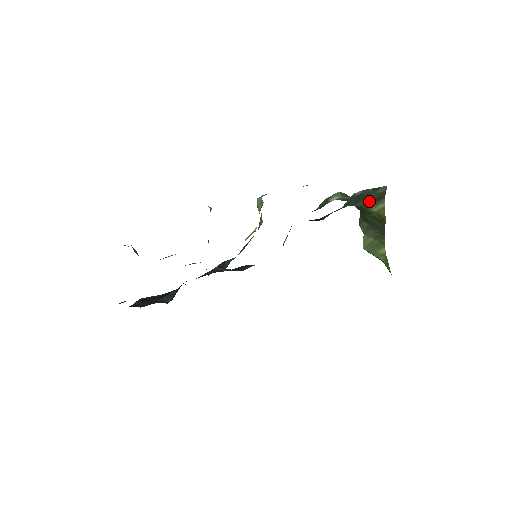
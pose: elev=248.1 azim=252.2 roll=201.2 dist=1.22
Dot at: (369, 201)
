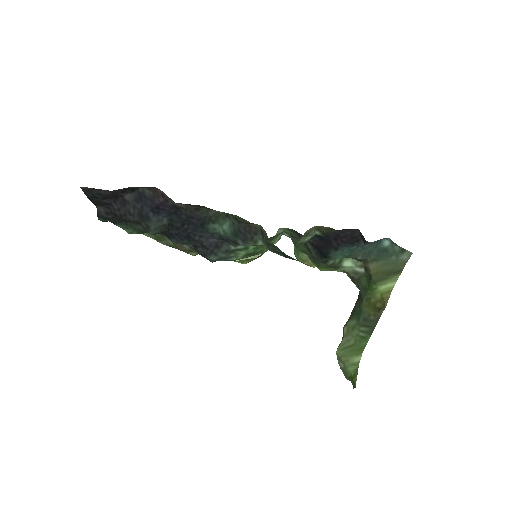
Dot at: (384, 271)
